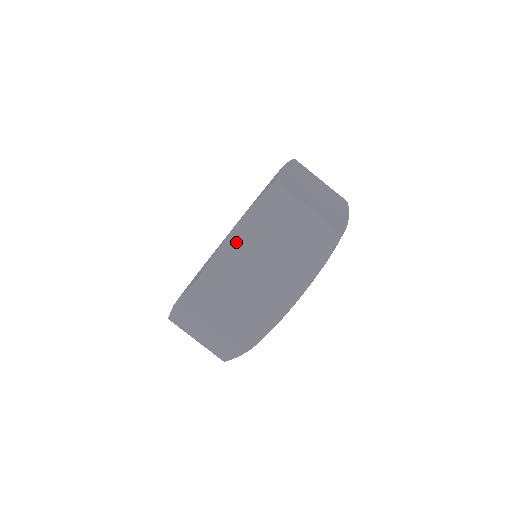
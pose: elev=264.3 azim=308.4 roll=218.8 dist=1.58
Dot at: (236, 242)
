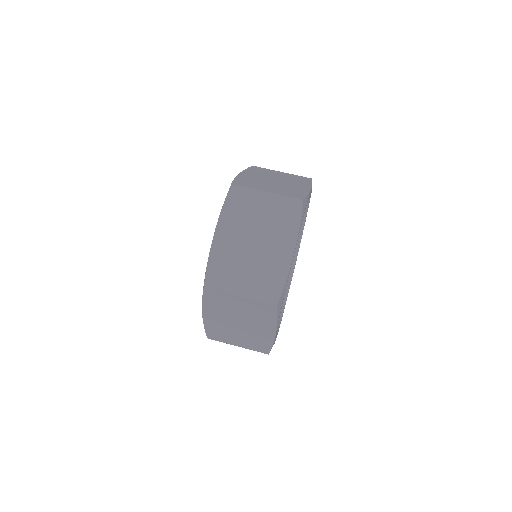
Dot at: (246, 176)
